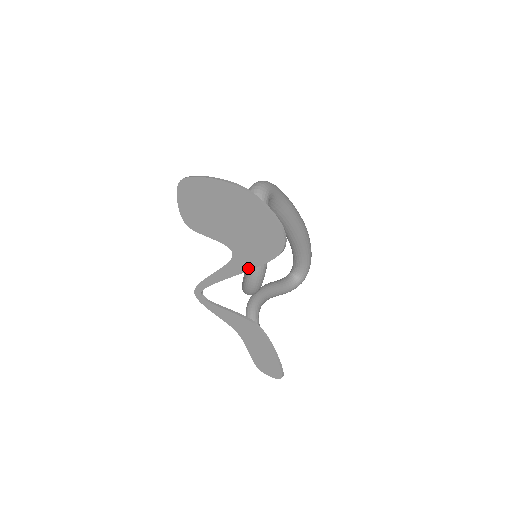
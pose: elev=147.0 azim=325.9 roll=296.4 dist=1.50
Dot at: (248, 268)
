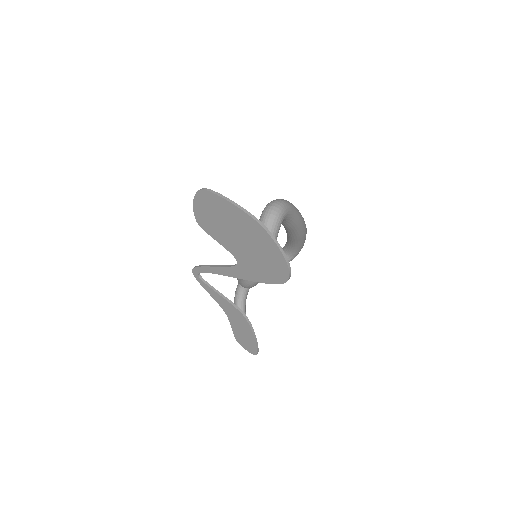
Dot at: (249, 279)
